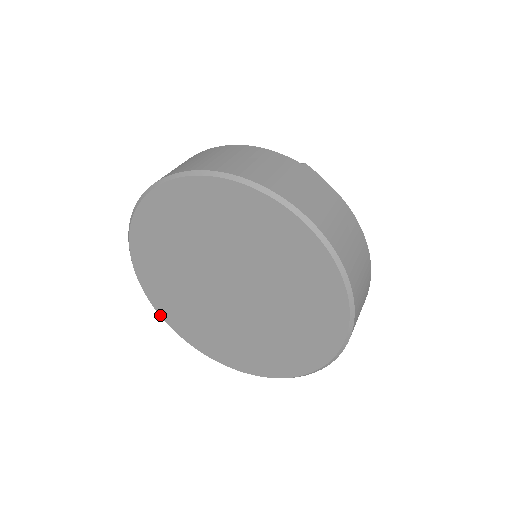
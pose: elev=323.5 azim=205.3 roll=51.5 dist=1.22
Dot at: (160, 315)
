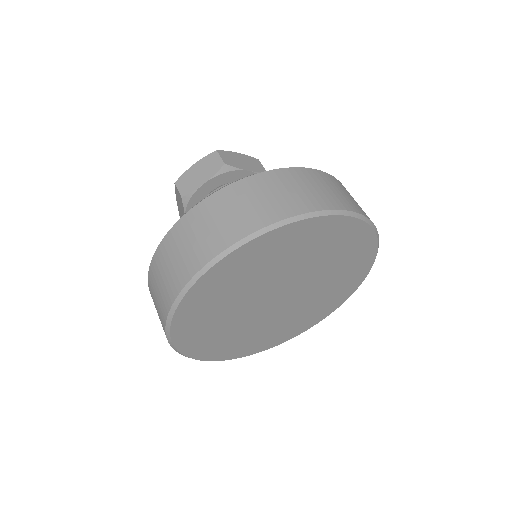
Dot at: (171, 325)
